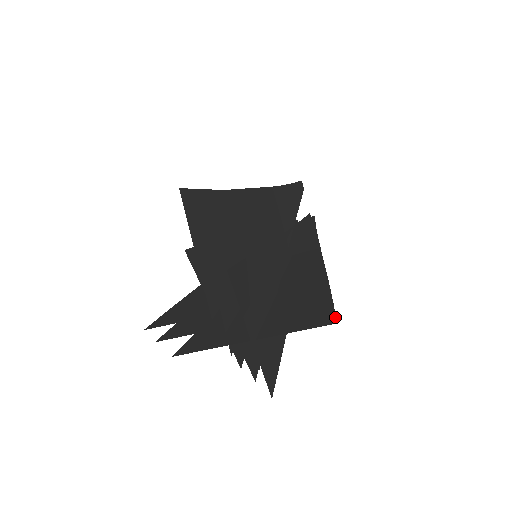
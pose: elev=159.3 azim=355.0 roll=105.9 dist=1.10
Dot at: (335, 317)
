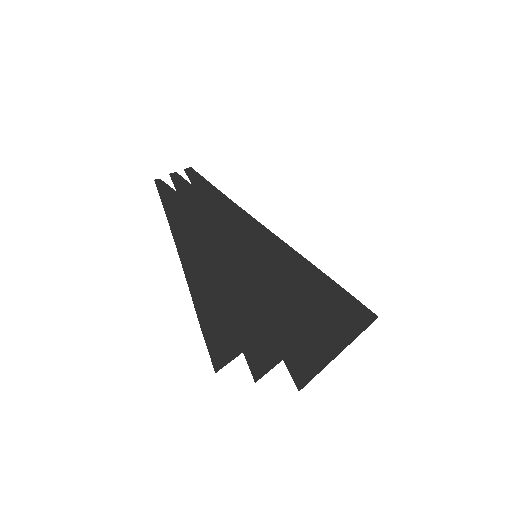
Dot at: (371, 311)
